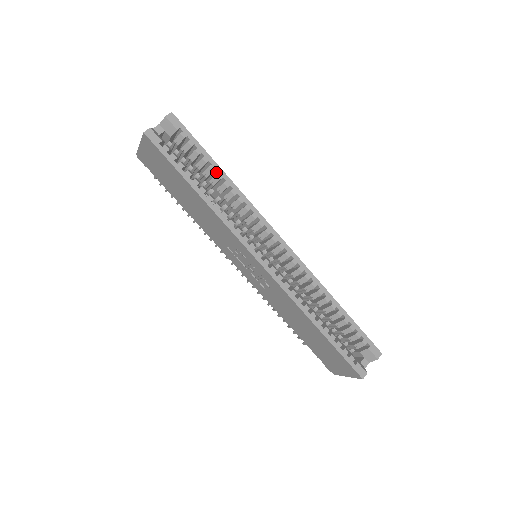
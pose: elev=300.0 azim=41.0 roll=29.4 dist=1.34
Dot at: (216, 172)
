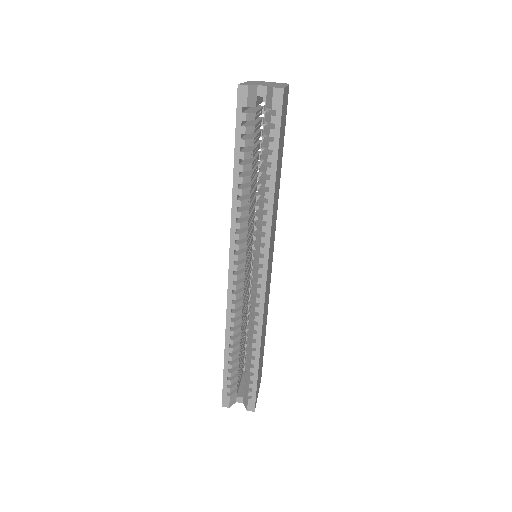
Dot at: (271, 176)
